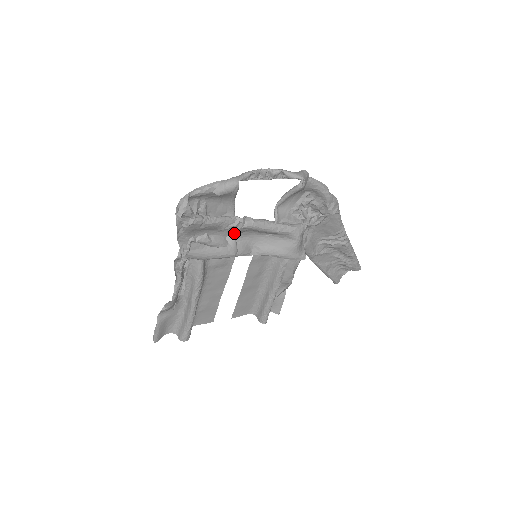
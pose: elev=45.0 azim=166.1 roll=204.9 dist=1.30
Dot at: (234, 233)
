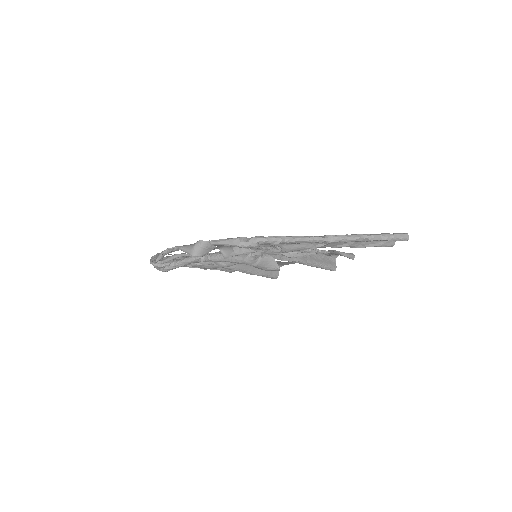
Dot at: occluded
